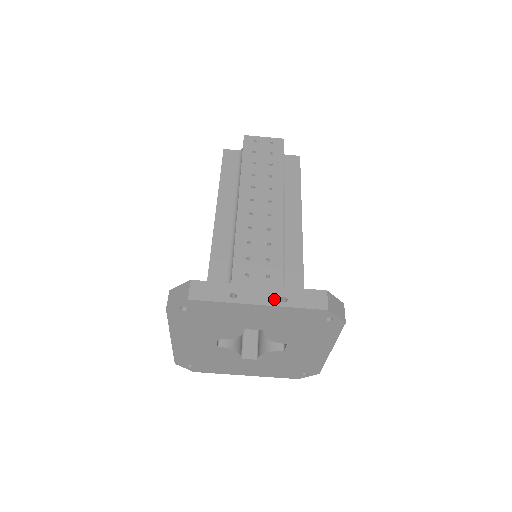
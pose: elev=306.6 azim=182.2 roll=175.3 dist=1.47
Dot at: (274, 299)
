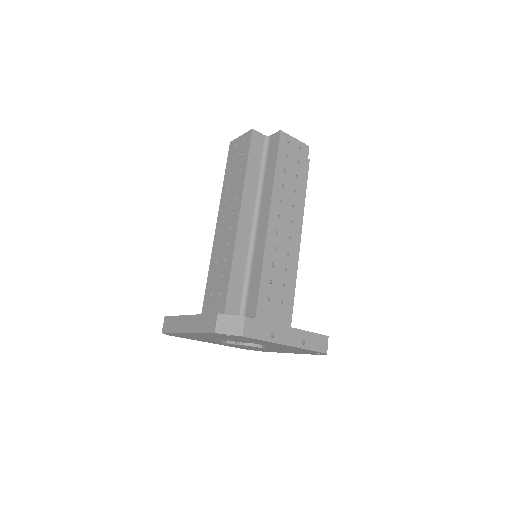
Dot at: (298, 341)
